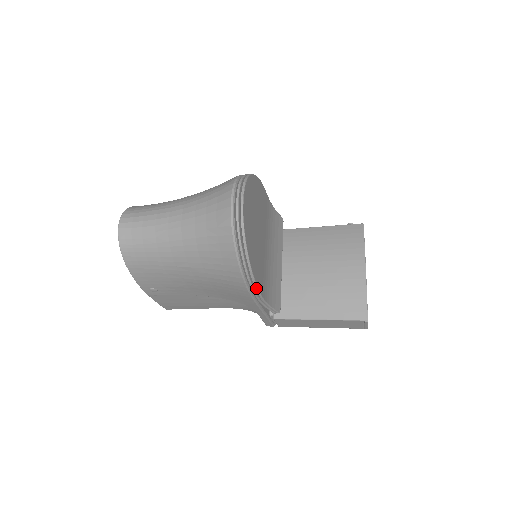
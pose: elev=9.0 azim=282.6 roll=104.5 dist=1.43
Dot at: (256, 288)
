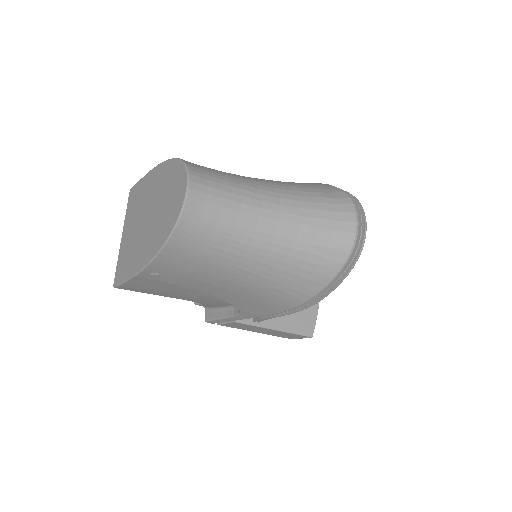
Dot at: (301, 310)
